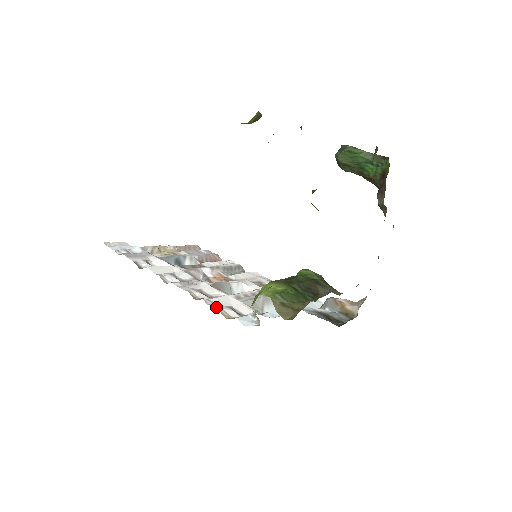
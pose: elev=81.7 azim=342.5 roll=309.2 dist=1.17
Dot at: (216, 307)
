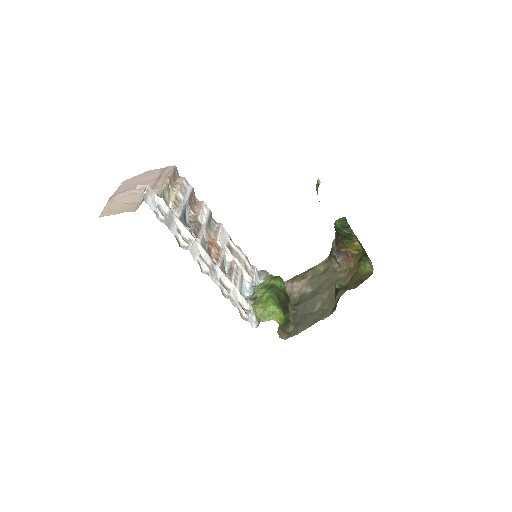
Dot at: (238, 309)
